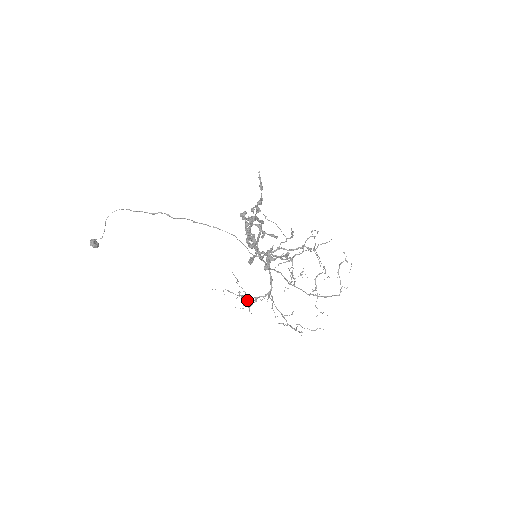
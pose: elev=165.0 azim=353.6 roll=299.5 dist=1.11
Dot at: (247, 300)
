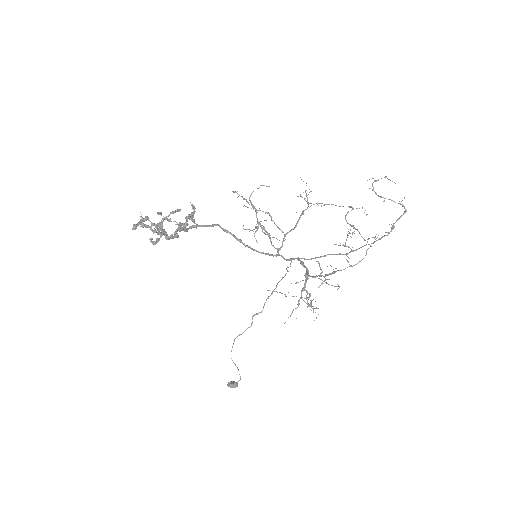
Dot at: occluded
